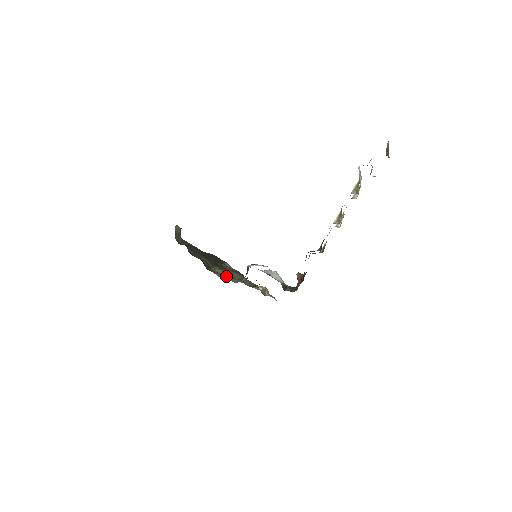
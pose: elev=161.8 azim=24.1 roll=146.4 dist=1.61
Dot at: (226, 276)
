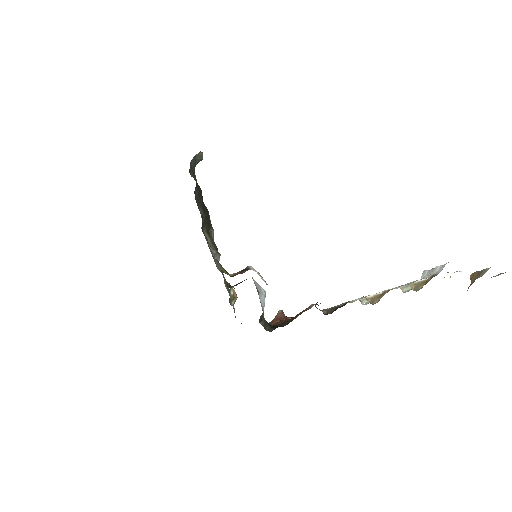
Dot at: (218, 257)
